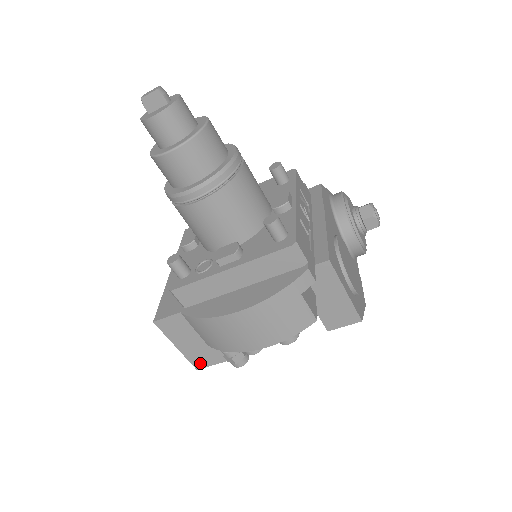
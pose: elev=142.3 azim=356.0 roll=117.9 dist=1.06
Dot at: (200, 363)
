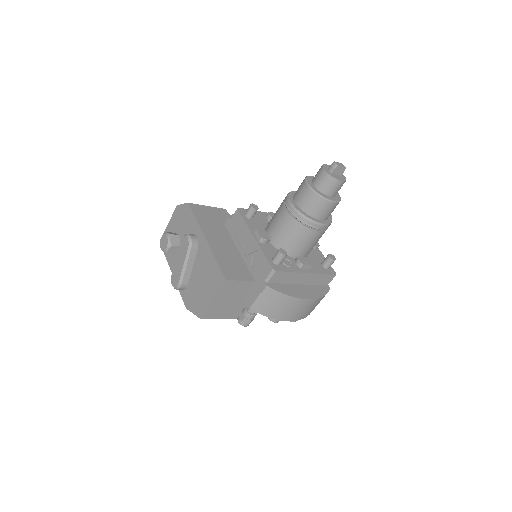
Dot at: (209, 315)
